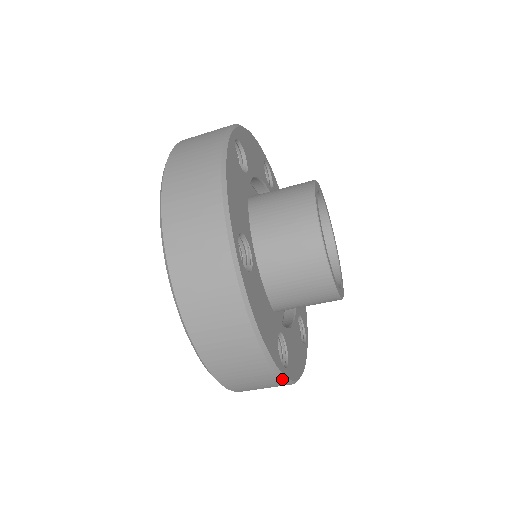
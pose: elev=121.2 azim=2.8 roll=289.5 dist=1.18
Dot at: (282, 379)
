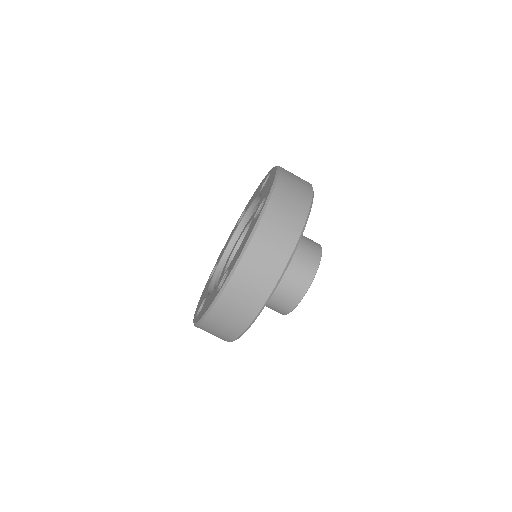
Dot at: (260, 311)
